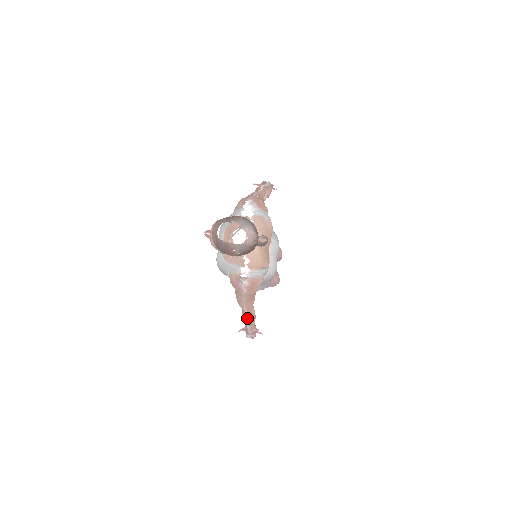
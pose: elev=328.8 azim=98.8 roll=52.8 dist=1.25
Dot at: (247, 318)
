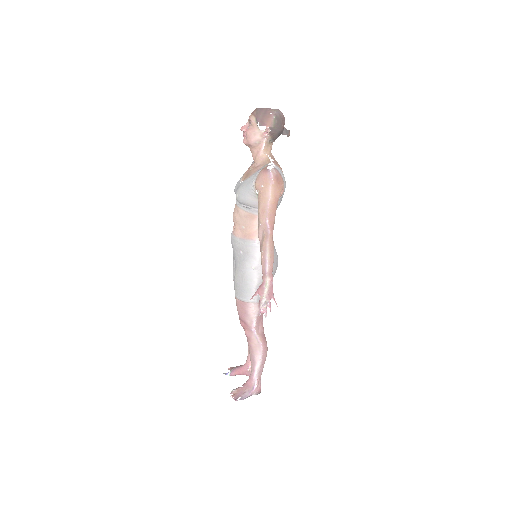
Dot at: (269, 239)
